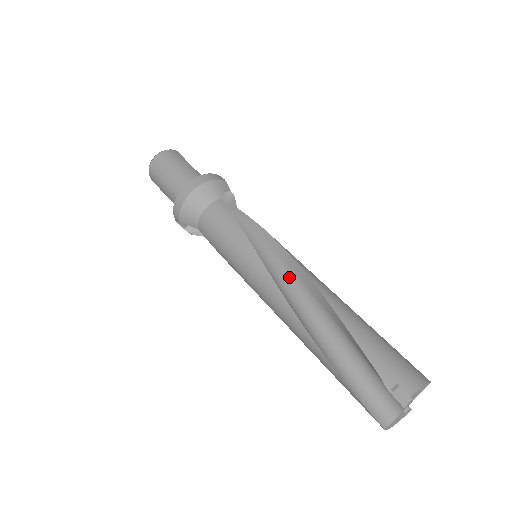
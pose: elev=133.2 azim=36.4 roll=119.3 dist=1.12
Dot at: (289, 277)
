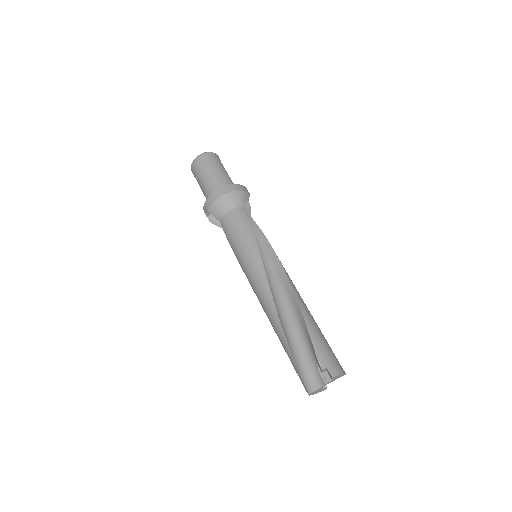
Dot at: (276, 279)
